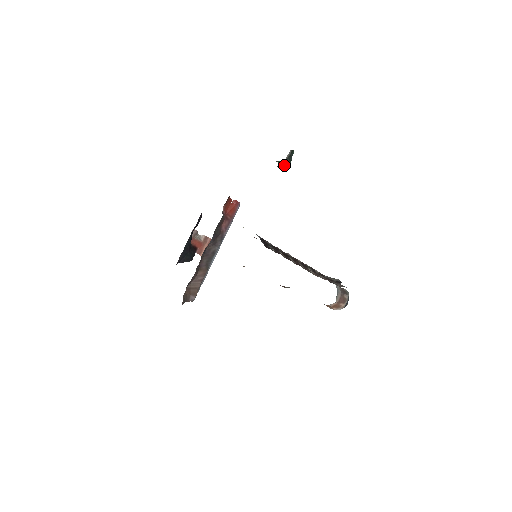
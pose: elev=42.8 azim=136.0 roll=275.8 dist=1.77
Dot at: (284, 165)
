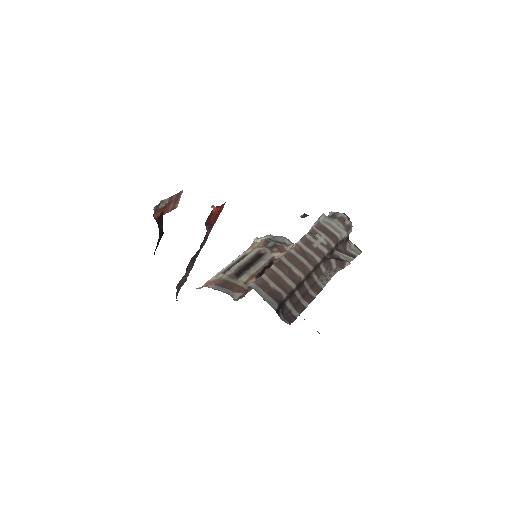
Dot at: occluded
